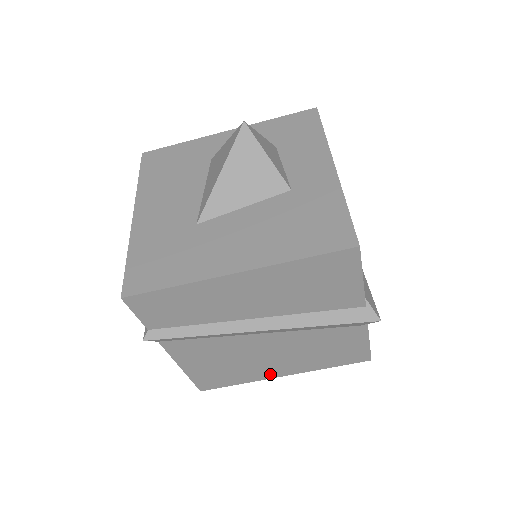
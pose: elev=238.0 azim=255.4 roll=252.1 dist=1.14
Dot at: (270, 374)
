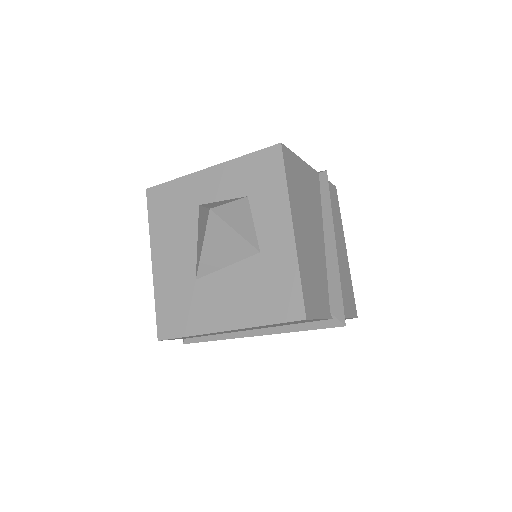
Dot at: occluded
